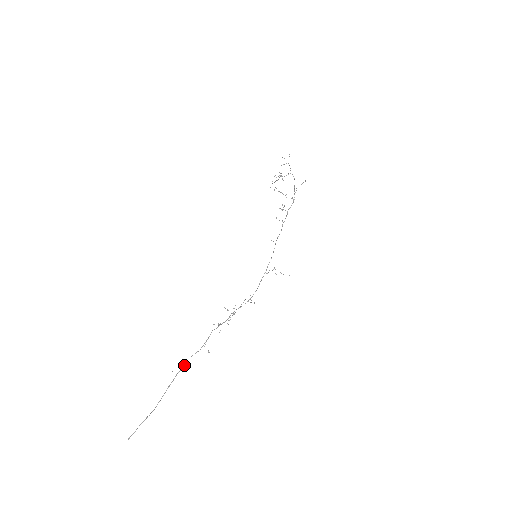
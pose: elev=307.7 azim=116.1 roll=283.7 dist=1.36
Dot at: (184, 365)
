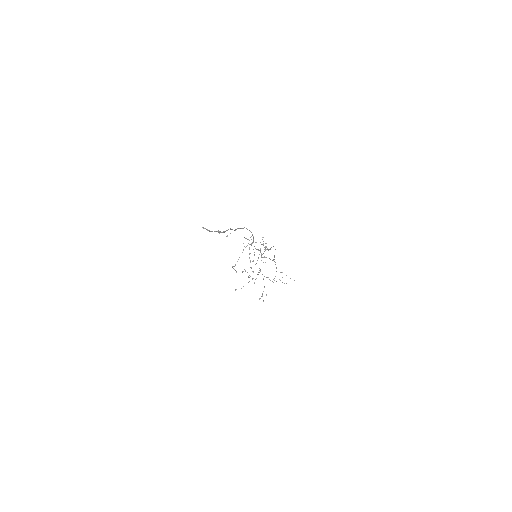
Dot at: (242, 228)
